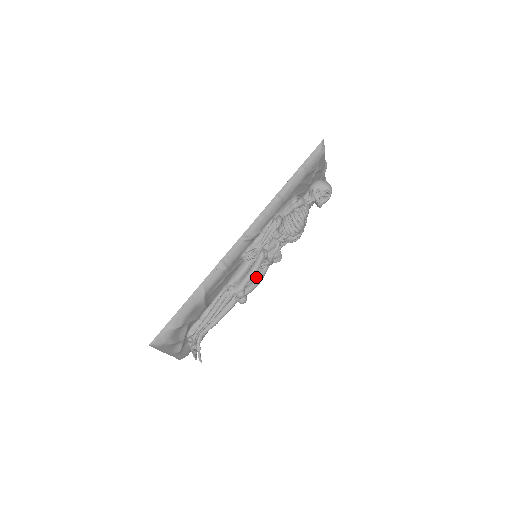
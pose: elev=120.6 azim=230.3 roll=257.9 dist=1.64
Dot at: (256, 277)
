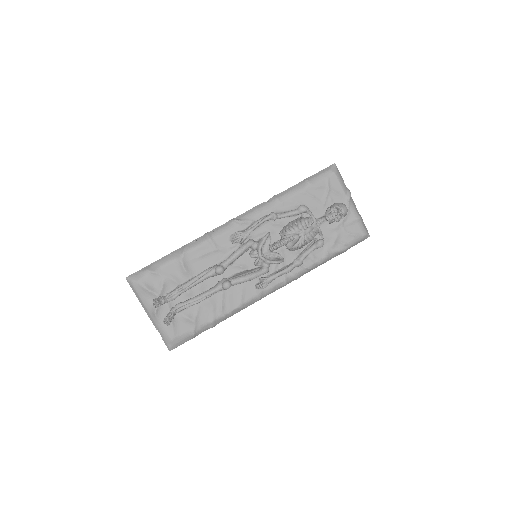
Dot at: (249, 273)
